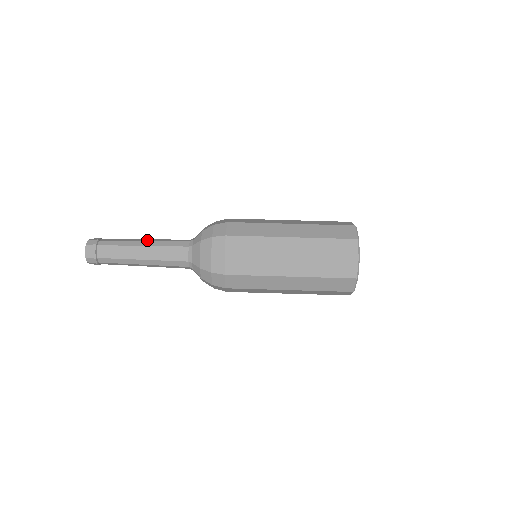
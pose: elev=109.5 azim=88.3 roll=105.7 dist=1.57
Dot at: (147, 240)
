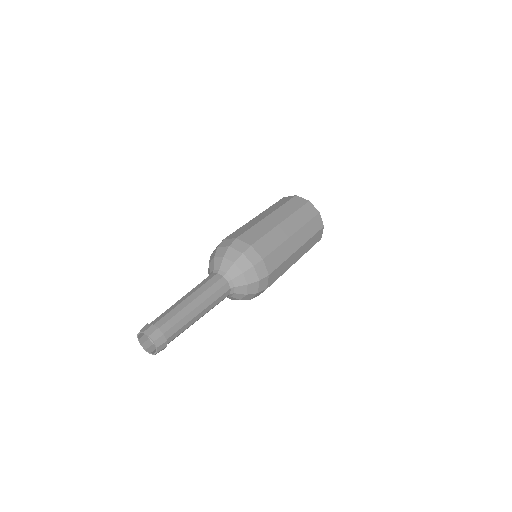
Dot at: (187, 296)
